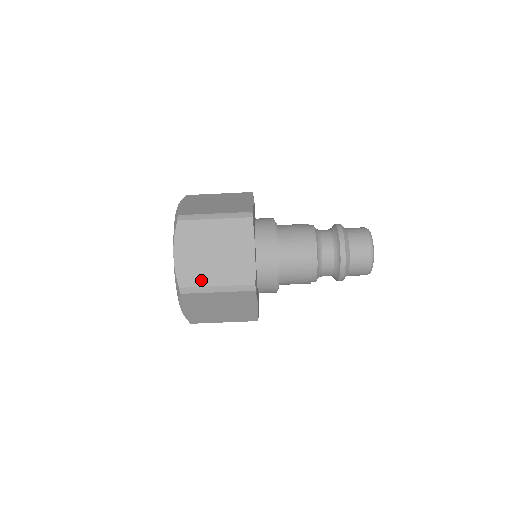
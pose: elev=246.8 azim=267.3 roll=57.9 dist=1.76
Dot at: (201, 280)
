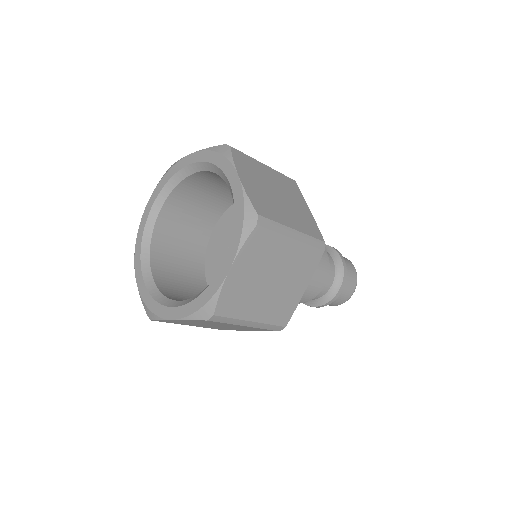
Dot at: (241, 311)
